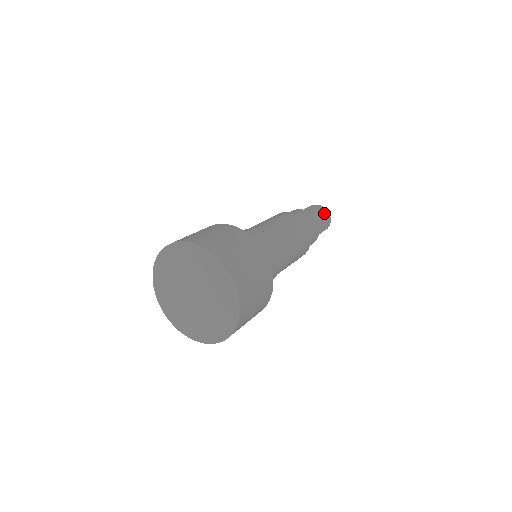
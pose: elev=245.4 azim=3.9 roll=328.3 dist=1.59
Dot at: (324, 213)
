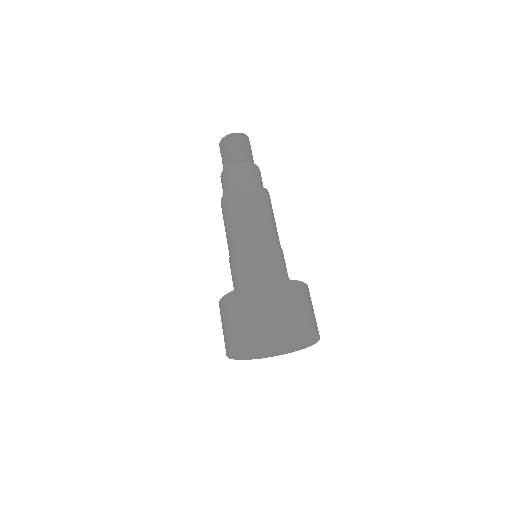
Dot at: (235, 141)
